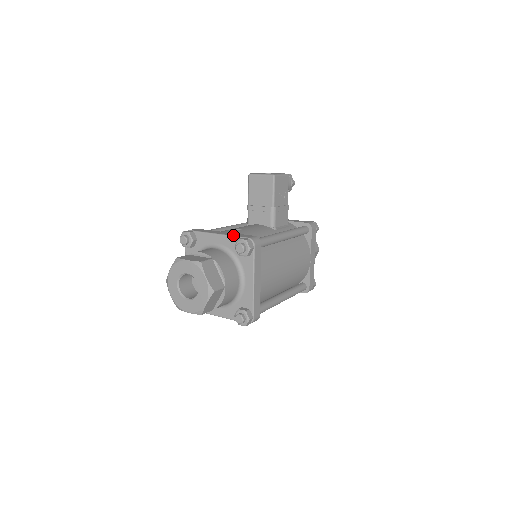
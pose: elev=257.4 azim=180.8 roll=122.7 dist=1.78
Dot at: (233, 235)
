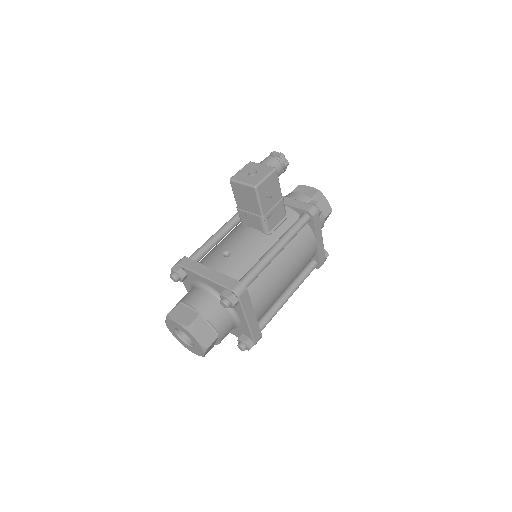
Dot at: (217, 282)
